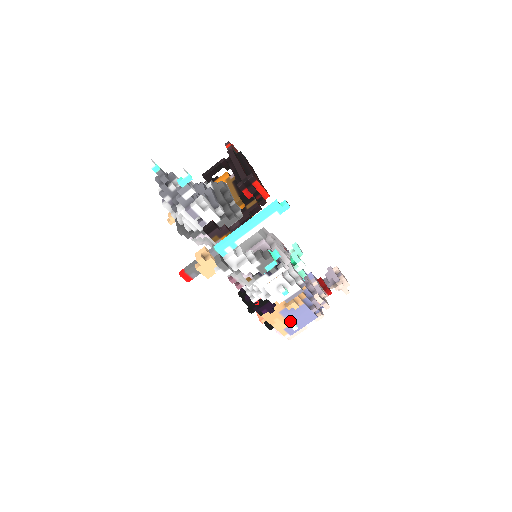
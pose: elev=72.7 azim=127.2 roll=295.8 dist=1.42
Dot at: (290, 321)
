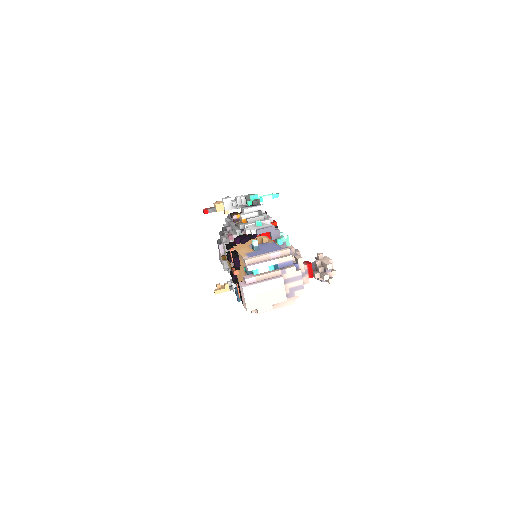
Dot at: occluded
